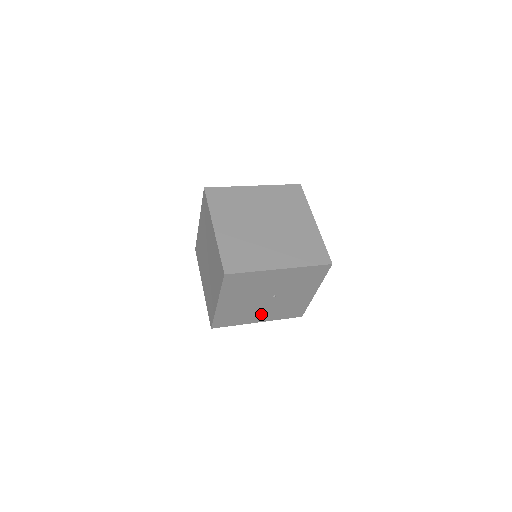
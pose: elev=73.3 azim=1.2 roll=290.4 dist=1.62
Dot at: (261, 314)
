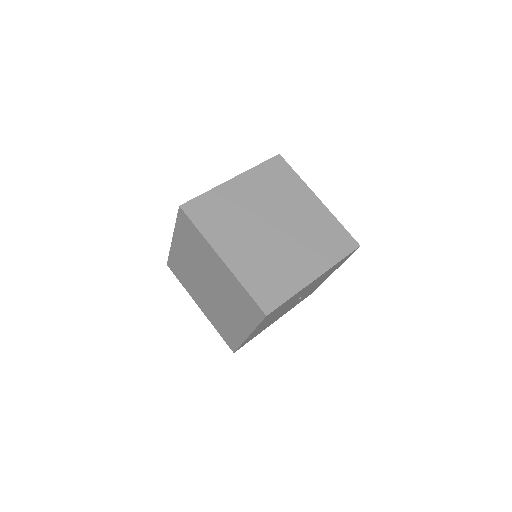
Dot at: (281, 315)
